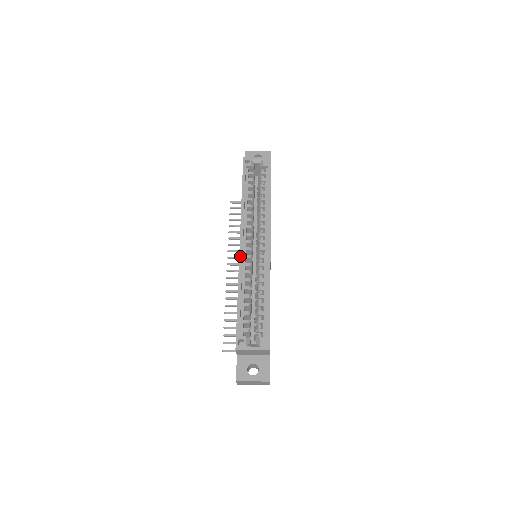
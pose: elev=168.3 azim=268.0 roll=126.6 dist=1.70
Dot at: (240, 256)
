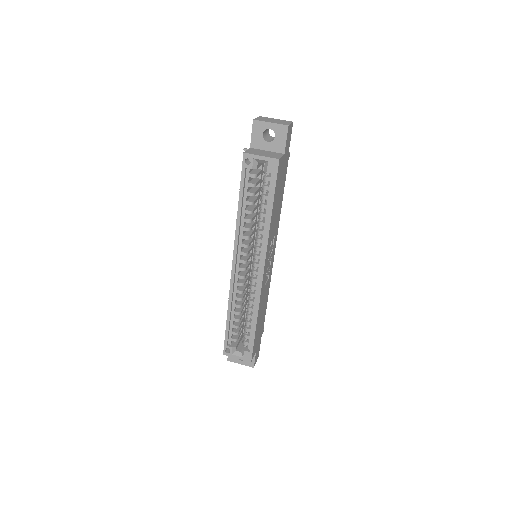
Dot at: (231, 278)
